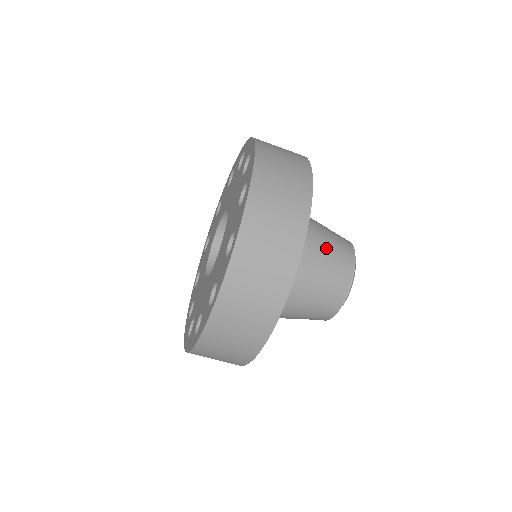
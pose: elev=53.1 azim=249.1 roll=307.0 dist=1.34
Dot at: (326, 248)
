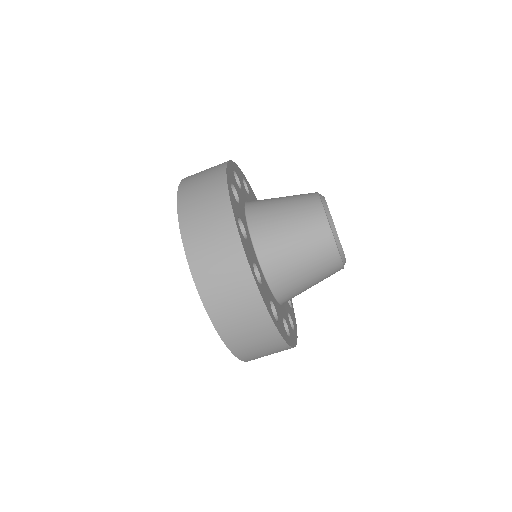
Dot at: (285, 197)
